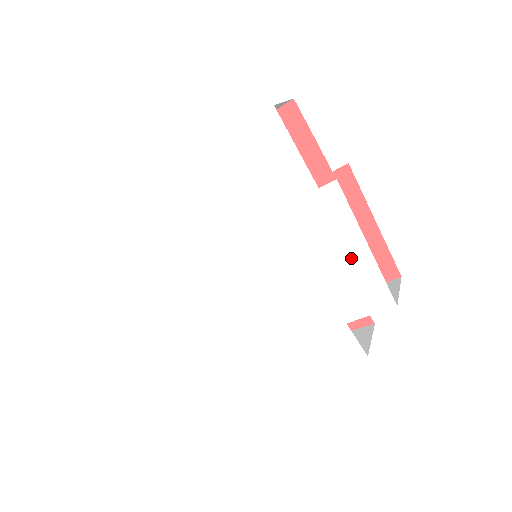
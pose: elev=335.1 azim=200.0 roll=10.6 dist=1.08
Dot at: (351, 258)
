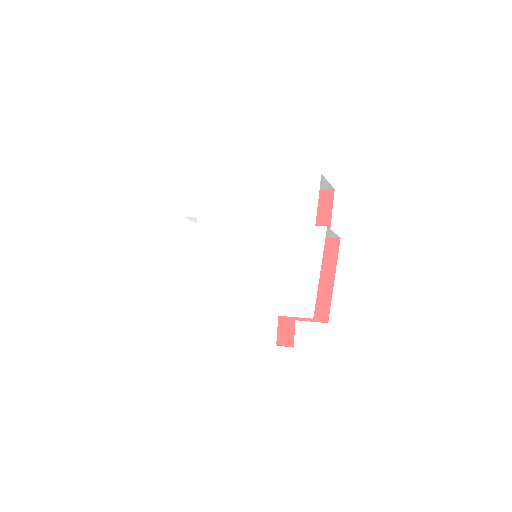
Dot at: (307, 275)
